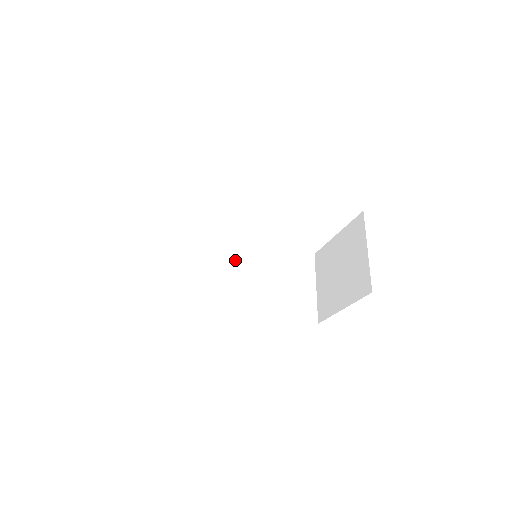
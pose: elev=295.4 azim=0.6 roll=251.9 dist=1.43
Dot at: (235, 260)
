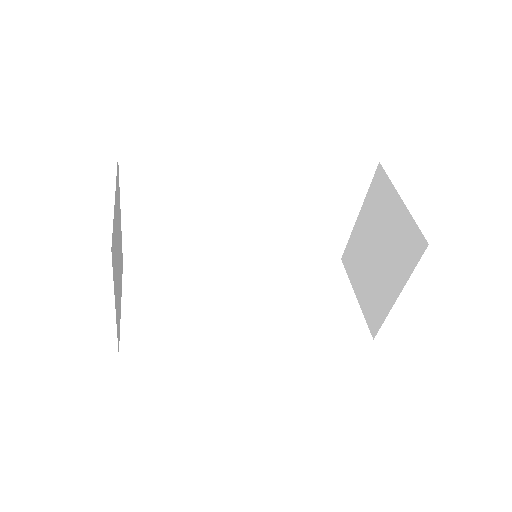
Dot at: (238, 285)
